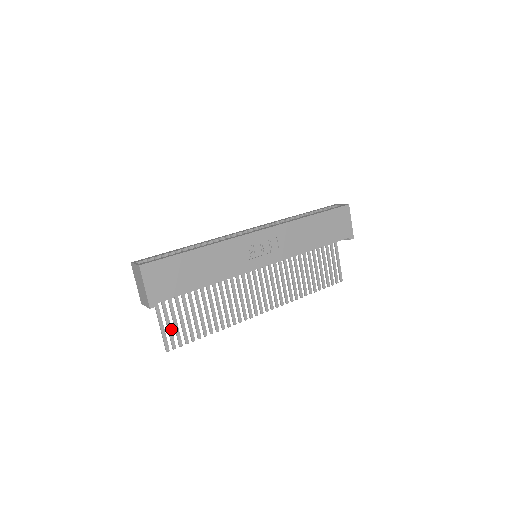
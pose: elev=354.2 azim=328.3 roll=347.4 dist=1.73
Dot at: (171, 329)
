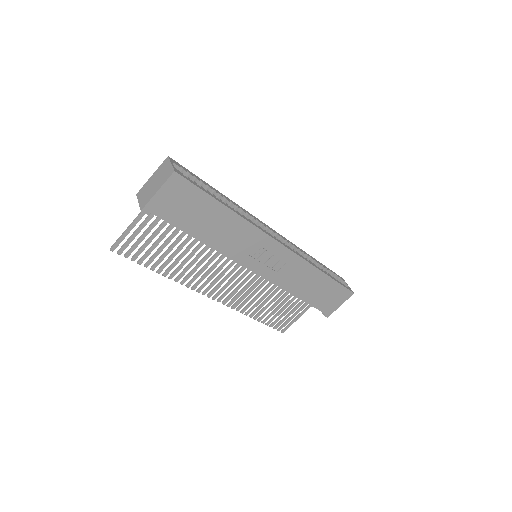
Dot at: (134, 238)
